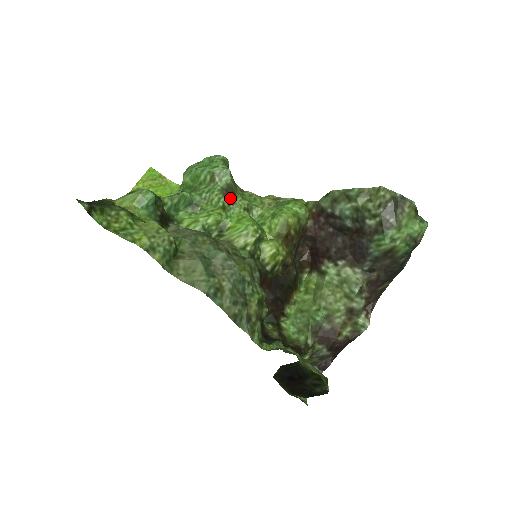
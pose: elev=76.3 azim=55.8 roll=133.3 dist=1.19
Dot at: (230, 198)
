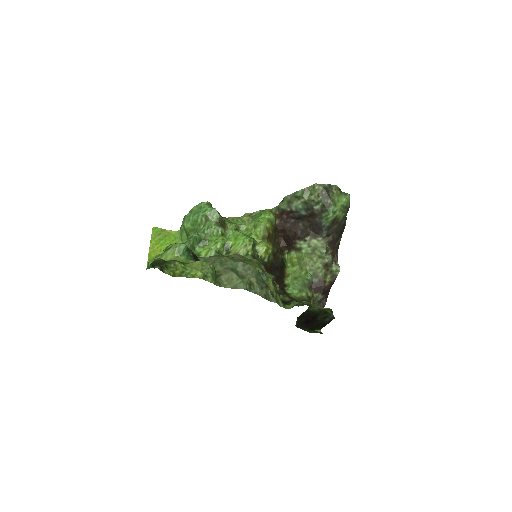
Dot at: (223, 227)
